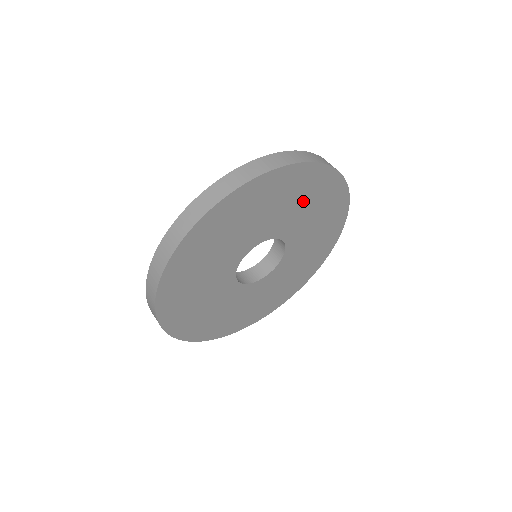
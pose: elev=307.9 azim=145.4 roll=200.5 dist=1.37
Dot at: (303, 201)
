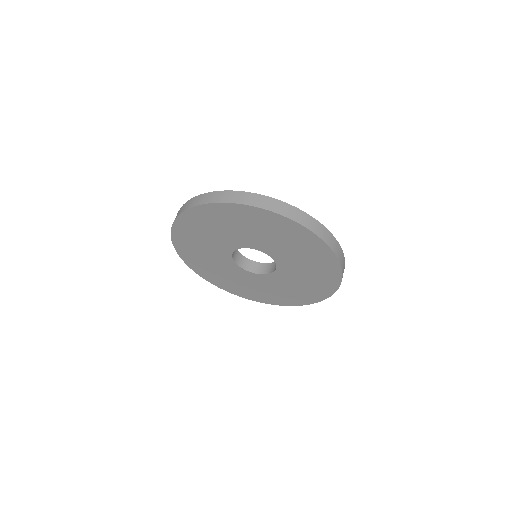
Dot at: (293, 245)
